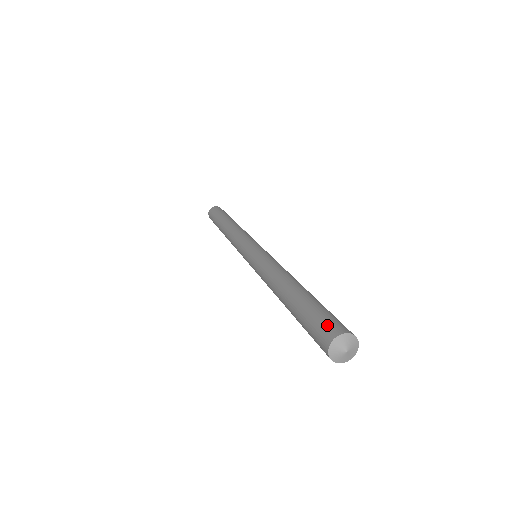
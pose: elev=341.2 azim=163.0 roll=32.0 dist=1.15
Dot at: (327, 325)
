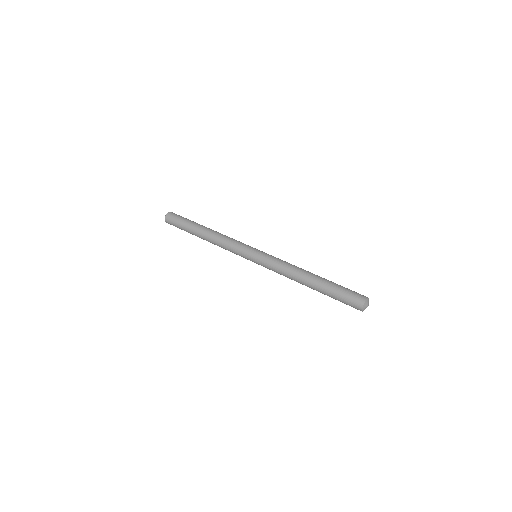
Dot at: (355, 298)
